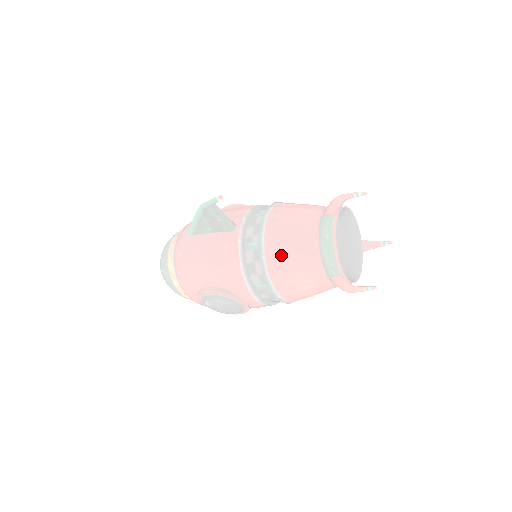
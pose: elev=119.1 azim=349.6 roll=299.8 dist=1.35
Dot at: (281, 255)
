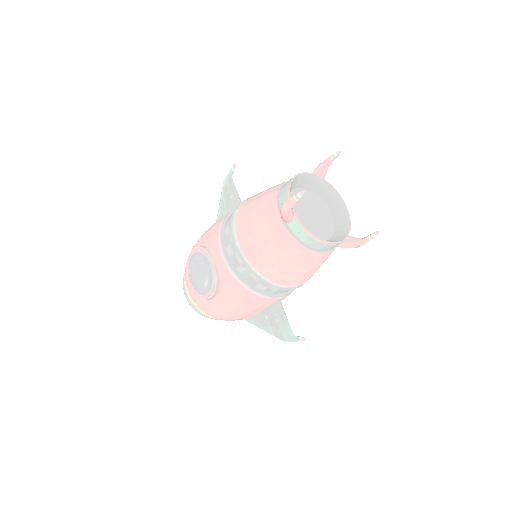
Dot at: (252, 199)
